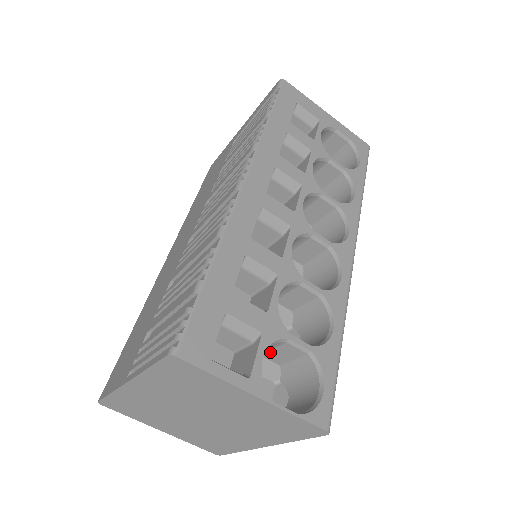
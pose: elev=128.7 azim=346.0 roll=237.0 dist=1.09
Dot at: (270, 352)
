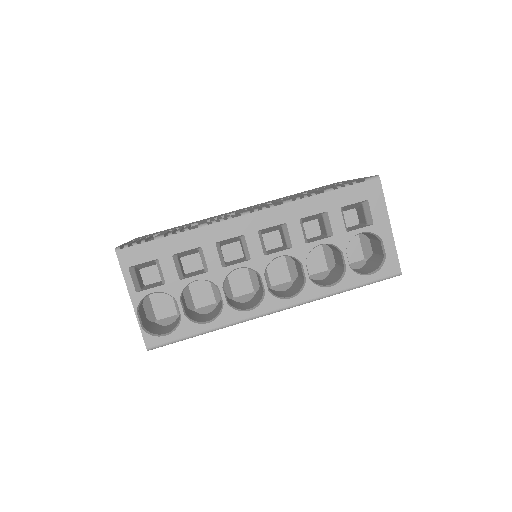
Dot at: occluded
